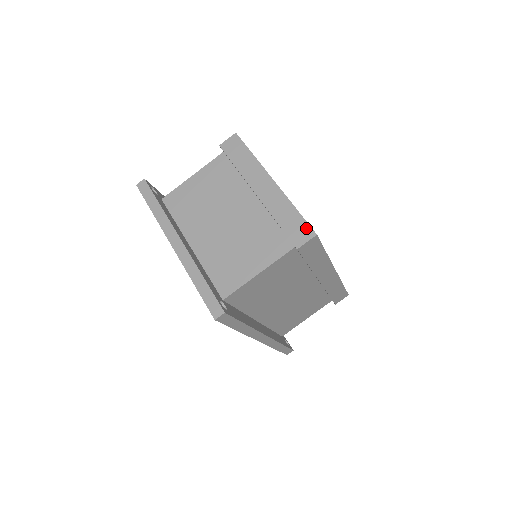
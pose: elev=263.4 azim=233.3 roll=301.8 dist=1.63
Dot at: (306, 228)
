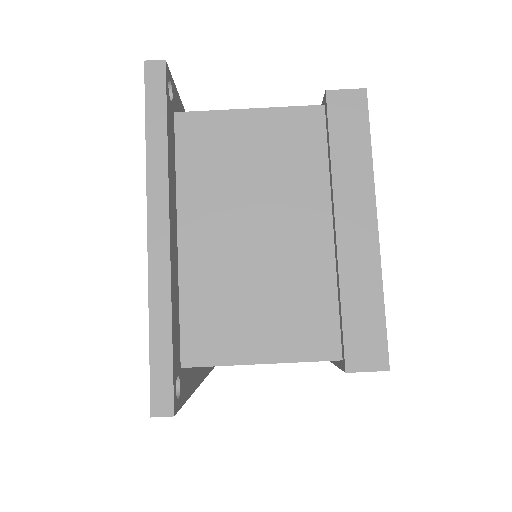
Dot at: (380, 347)
